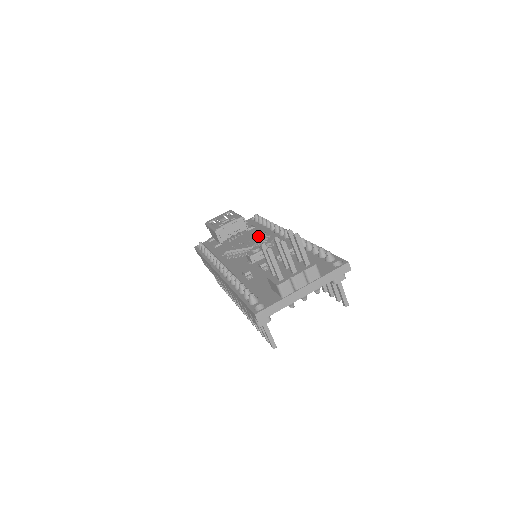
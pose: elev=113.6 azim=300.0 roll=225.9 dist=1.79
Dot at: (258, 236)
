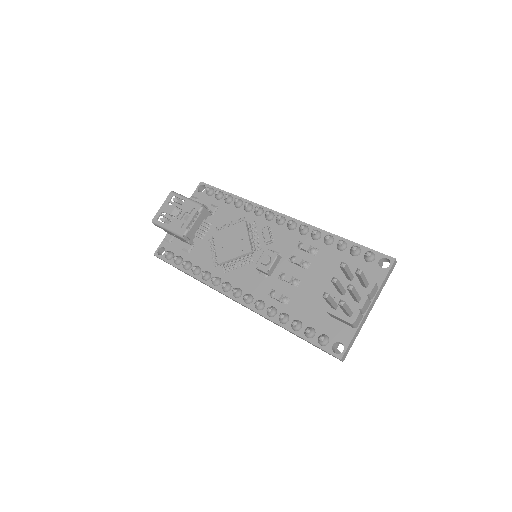
Dot at: (244, 231)
